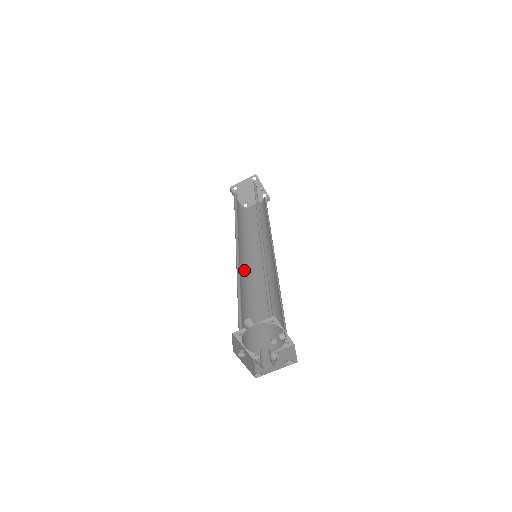
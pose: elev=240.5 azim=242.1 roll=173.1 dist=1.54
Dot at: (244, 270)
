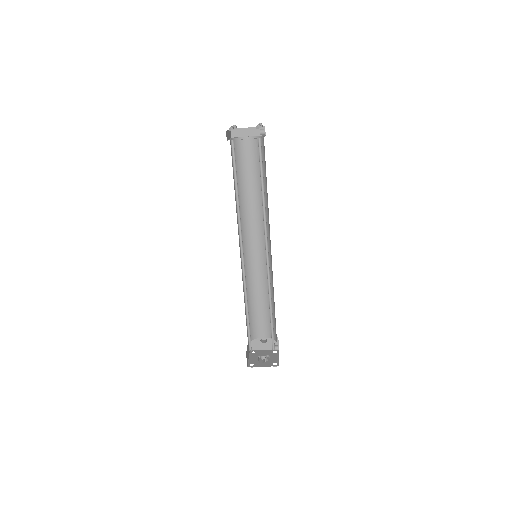
Dot at: occluded
